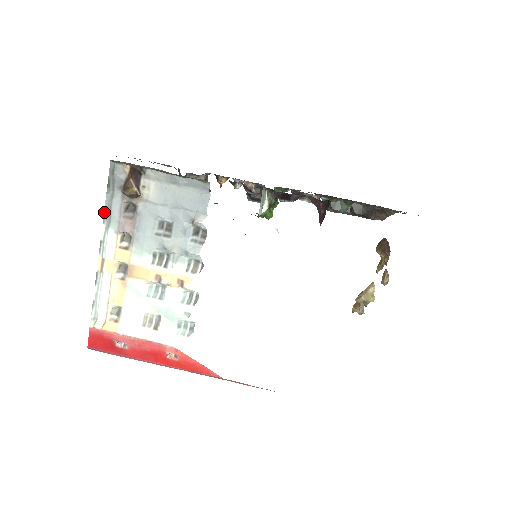
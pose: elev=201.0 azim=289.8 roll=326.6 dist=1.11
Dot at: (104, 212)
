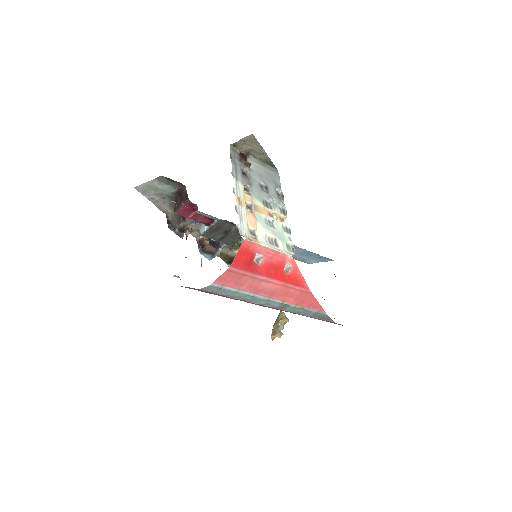
Dot at: (232, 171)
